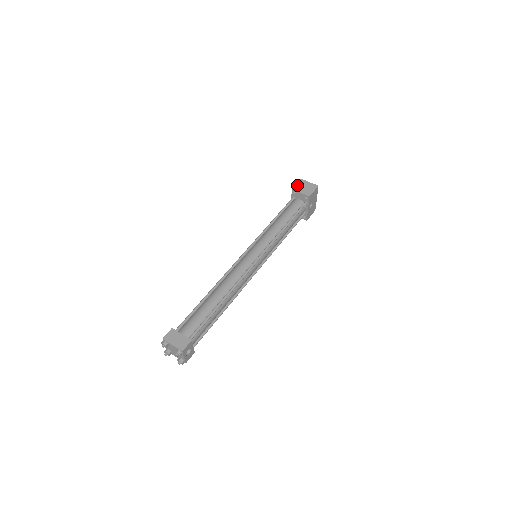
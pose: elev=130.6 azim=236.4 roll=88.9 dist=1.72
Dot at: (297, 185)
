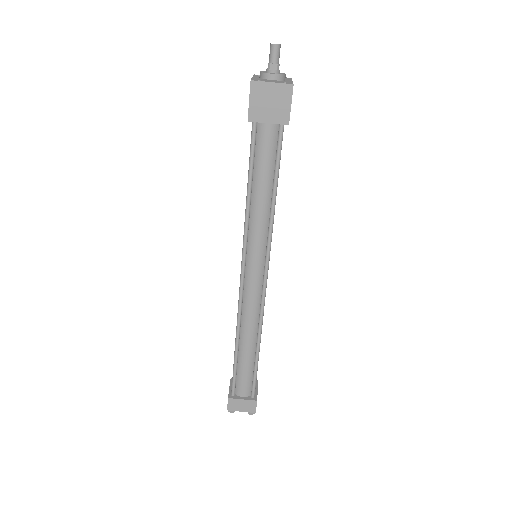
Dot at: (252, 105)
